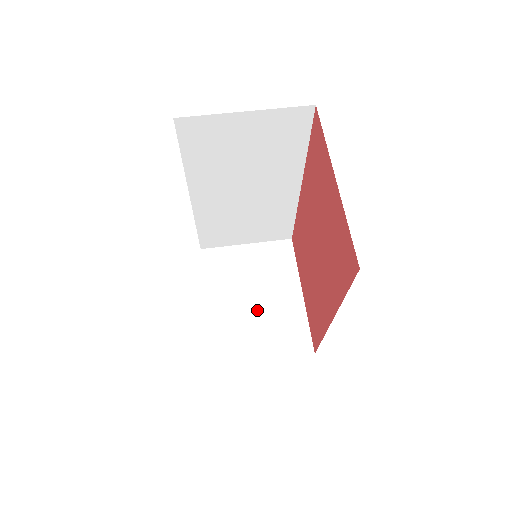
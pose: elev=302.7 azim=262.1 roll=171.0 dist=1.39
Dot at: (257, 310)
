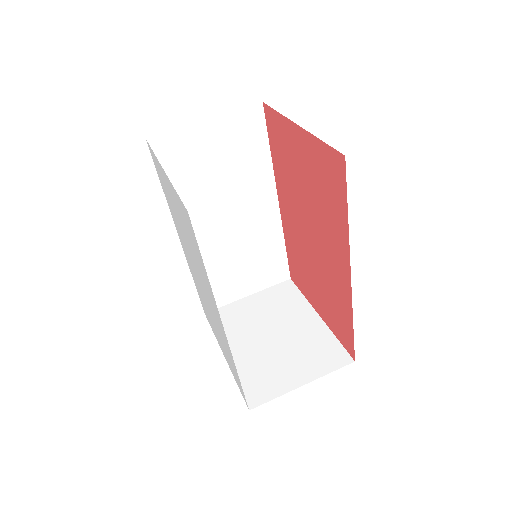
Dot at: (279, 344)
